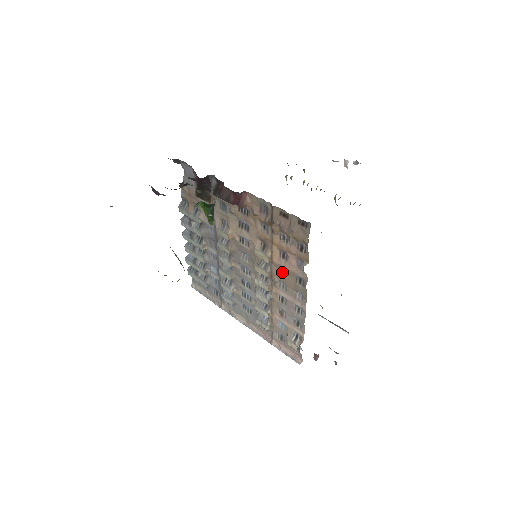
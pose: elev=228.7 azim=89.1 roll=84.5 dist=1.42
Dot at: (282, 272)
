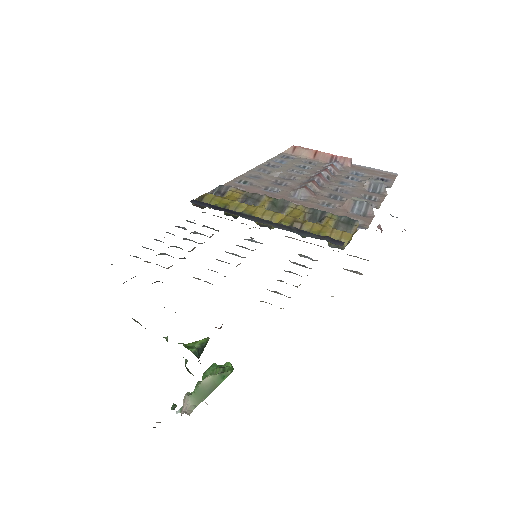
Dot at: occluded
